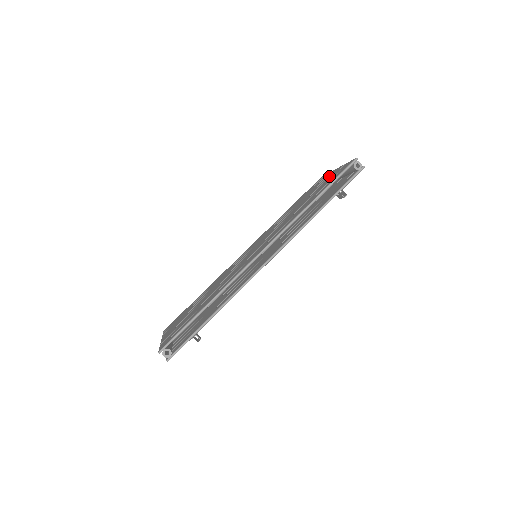
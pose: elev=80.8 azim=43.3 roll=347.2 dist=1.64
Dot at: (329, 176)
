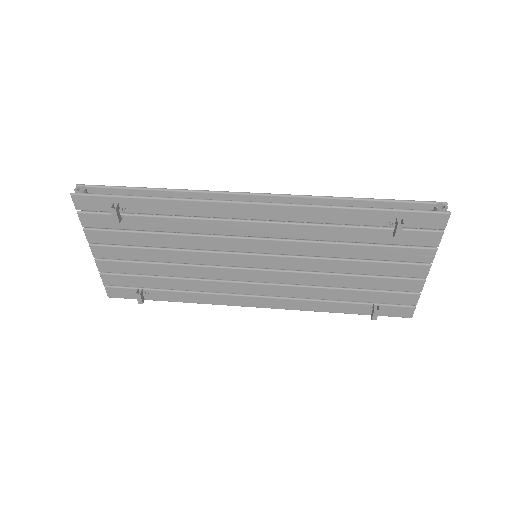
Dot at: occluded
